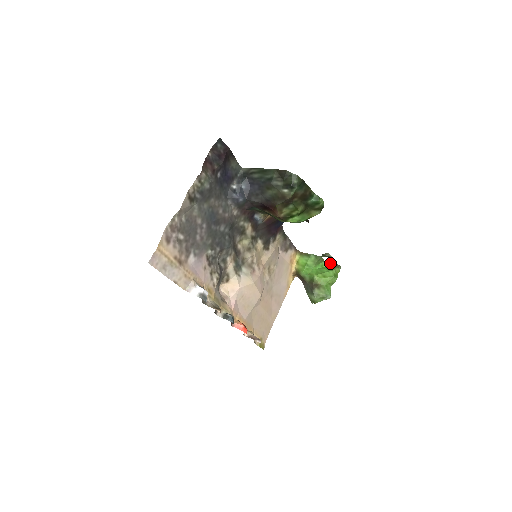
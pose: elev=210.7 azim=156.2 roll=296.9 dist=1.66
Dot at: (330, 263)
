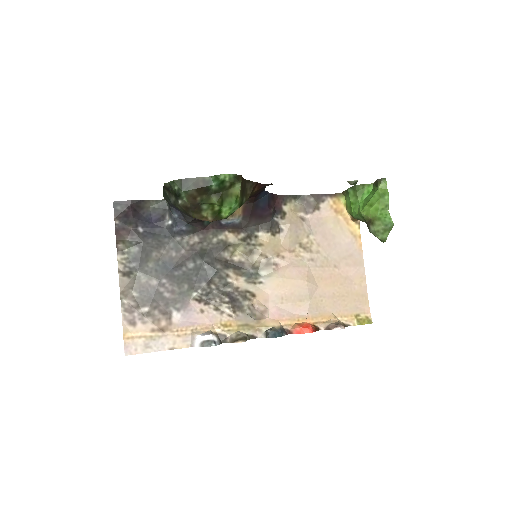
Dot at: (374, 182)
